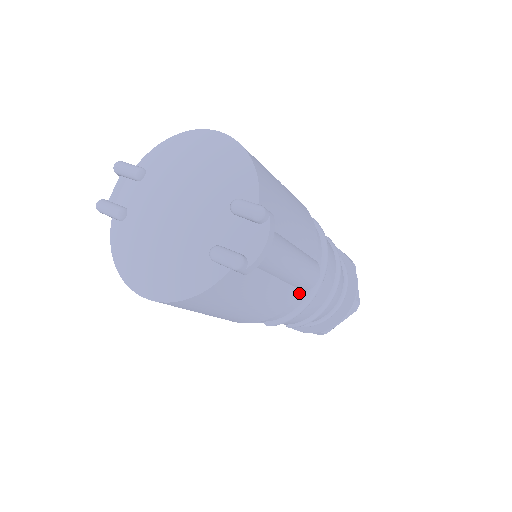
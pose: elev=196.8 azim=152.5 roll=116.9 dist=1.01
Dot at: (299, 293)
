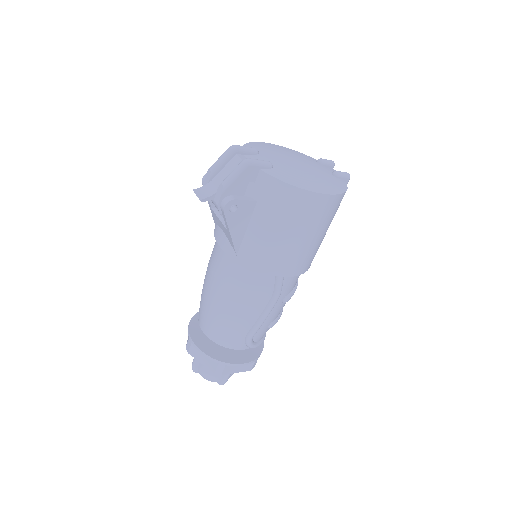
Dot at: occluded
